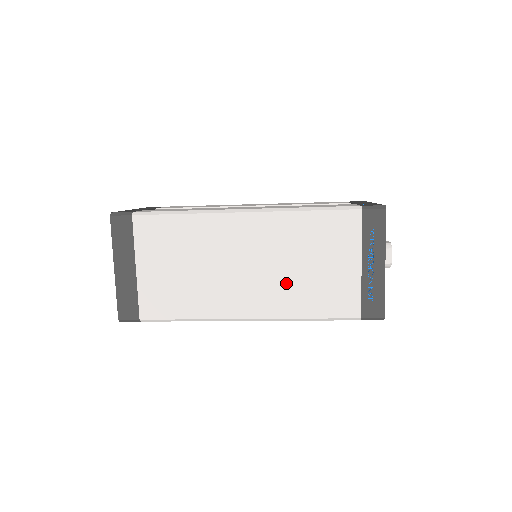
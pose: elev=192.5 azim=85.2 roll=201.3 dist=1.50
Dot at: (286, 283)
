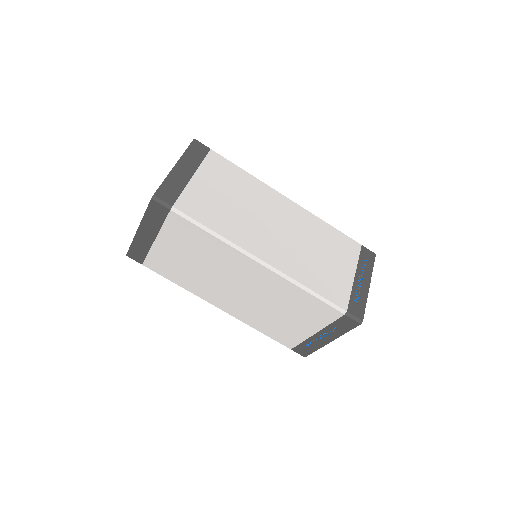
Dot at: (301, 255)
